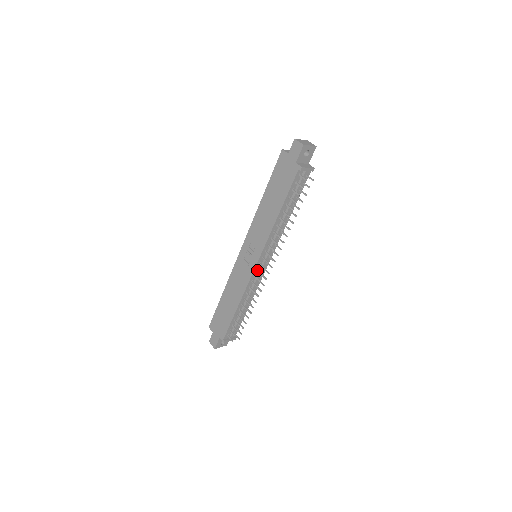
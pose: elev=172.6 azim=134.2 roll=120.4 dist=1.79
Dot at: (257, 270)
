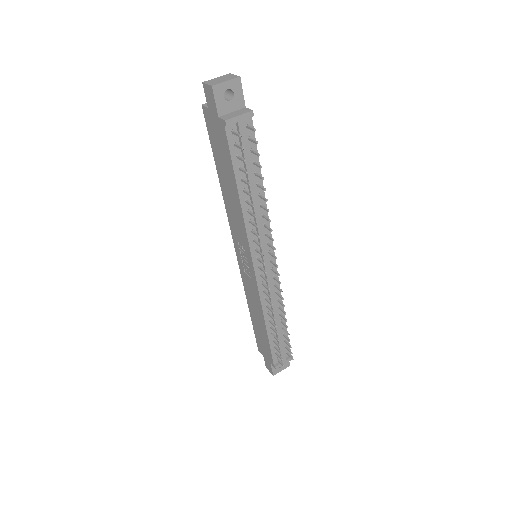
Dot at: (260, 276)
